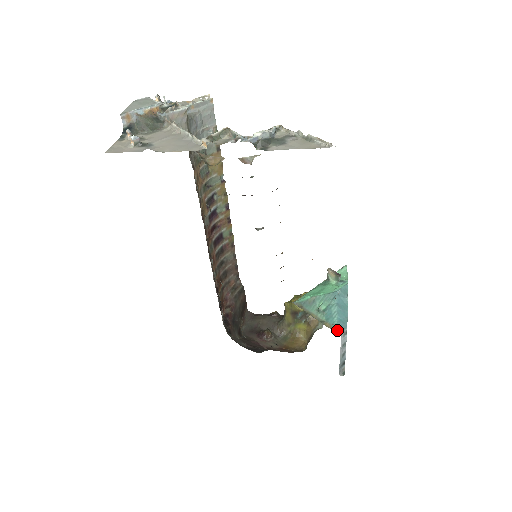
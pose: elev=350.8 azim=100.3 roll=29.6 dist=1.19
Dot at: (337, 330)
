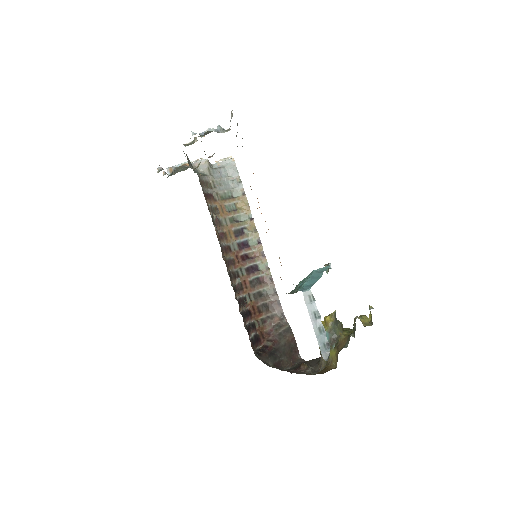
Dot at: (298, 290)
